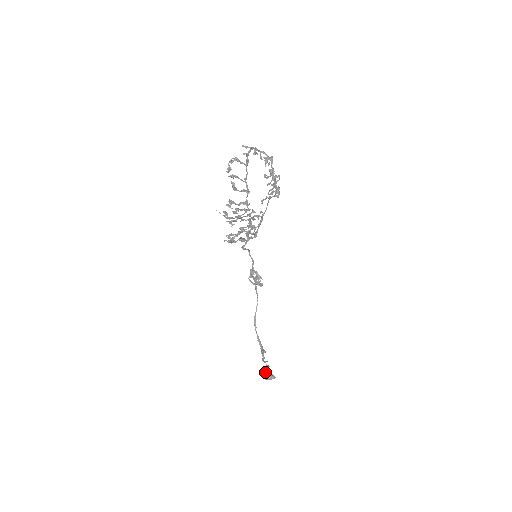
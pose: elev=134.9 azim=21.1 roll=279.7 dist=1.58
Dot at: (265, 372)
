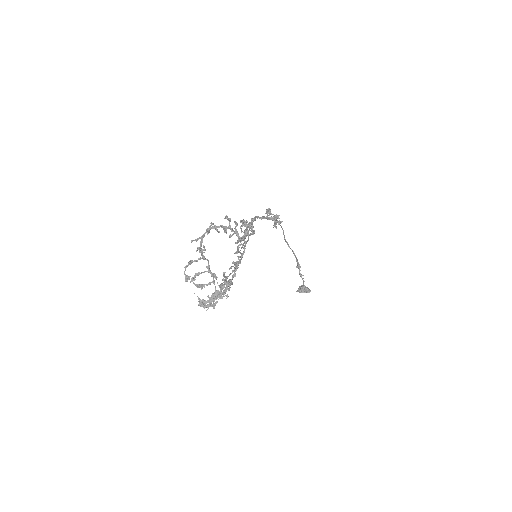
Dot at: (300, 292)
